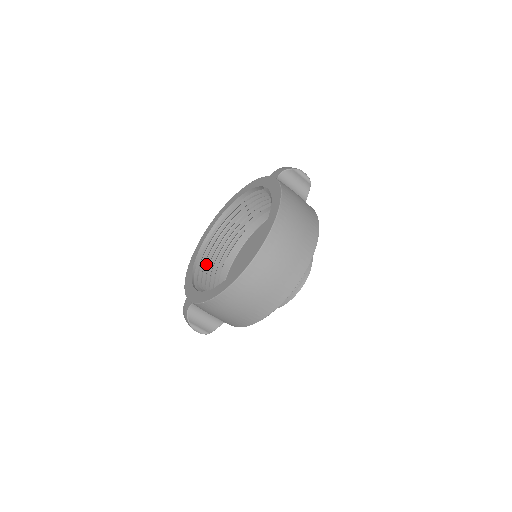
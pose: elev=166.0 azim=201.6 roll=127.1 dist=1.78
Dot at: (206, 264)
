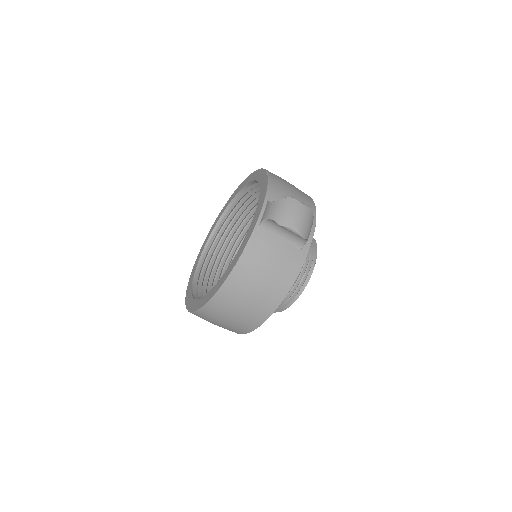
Dot at: (236, 217)
